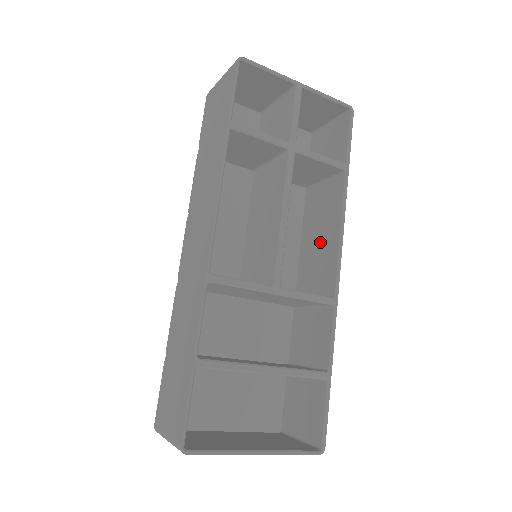
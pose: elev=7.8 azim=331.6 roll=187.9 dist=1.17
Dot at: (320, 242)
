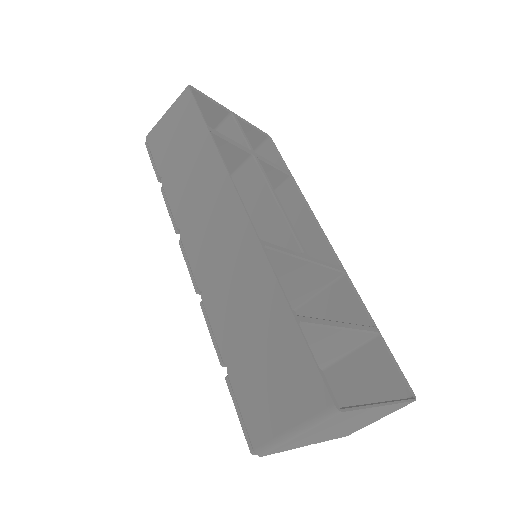
Dot at: occluded
